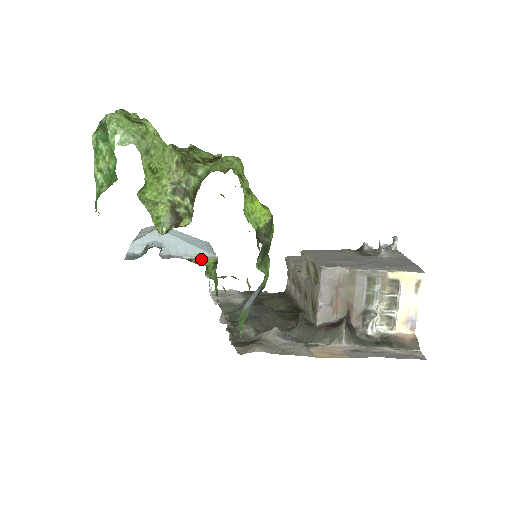
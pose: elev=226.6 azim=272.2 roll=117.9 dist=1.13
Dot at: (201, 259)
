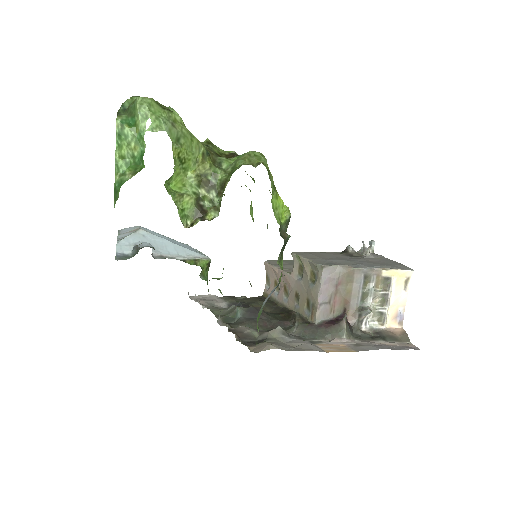
Dot at: (195, 260)
